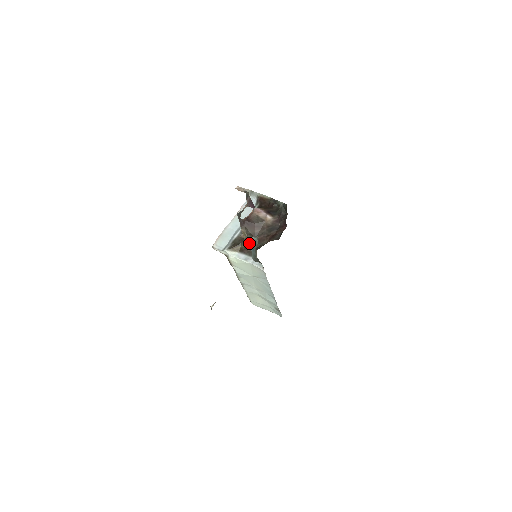
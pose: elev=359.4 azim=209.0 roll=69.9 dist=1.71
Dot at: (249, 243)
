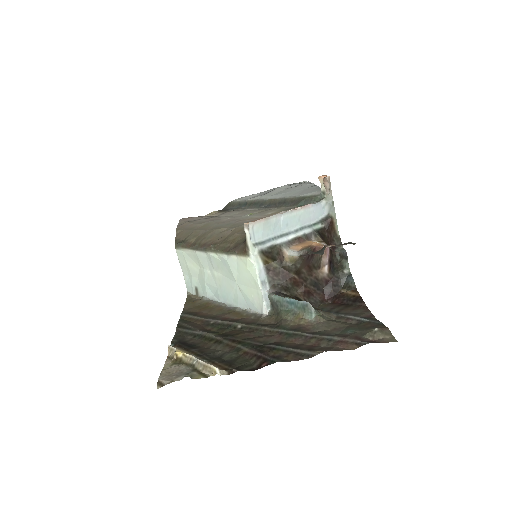
Dot at: (284, 271)
